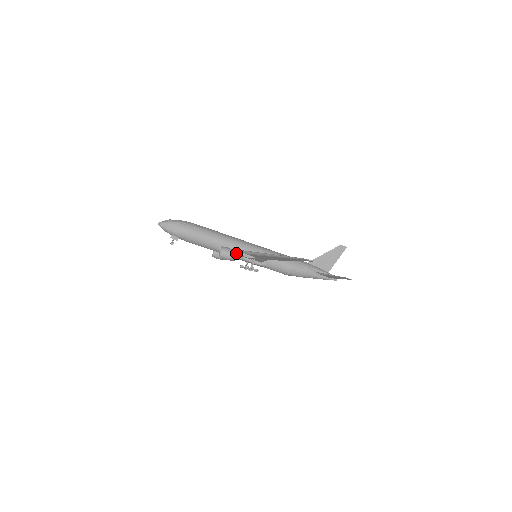
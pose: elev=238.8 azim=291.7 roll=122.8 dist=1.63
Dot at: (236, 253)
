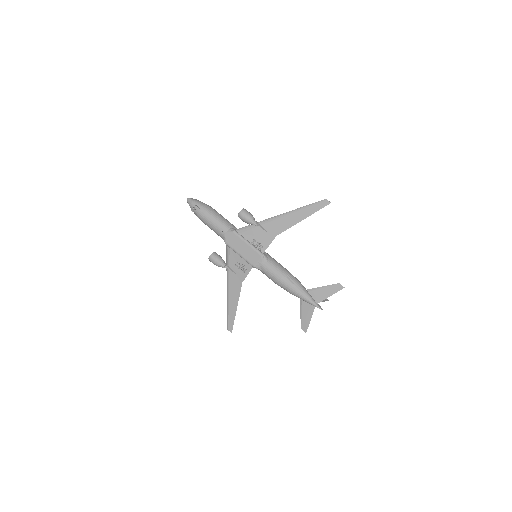
Dot at: occluded
